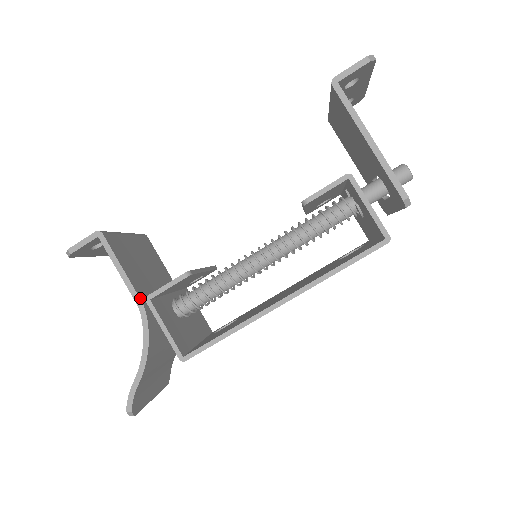
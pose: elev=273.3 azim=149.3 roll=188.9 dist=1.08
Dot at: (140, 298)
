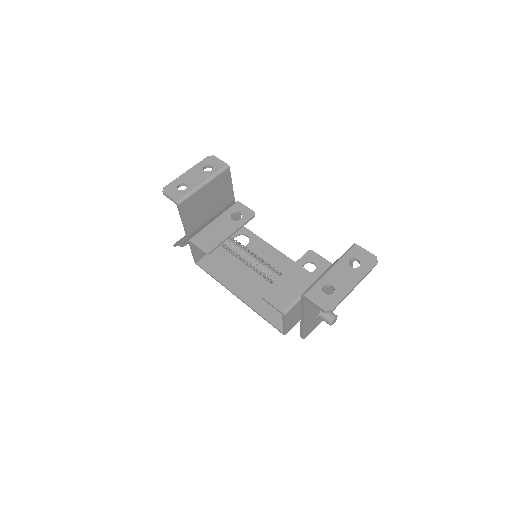
Dot at: (188, 234)
